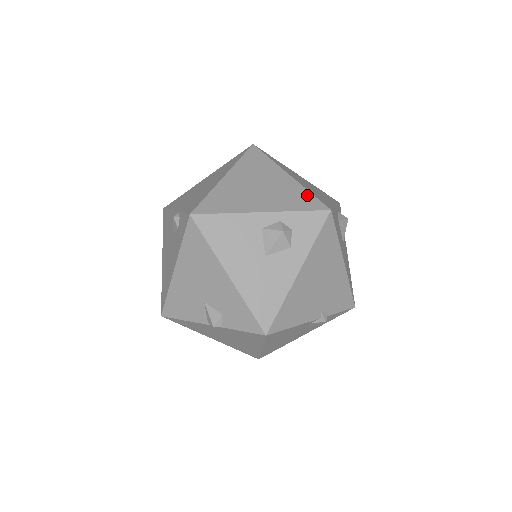
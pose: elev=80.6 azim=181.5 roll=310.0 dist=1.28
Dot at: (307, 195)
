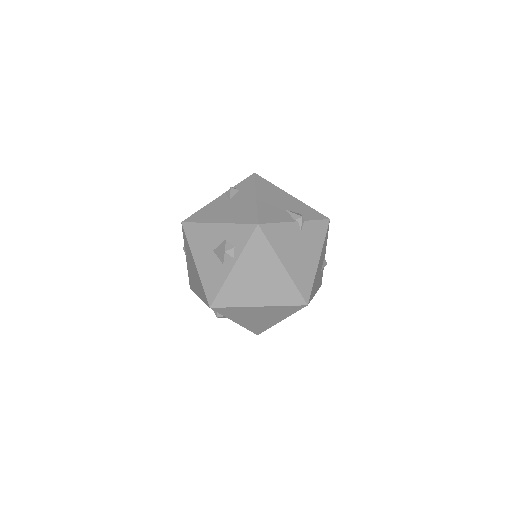
Dot at: occluded
